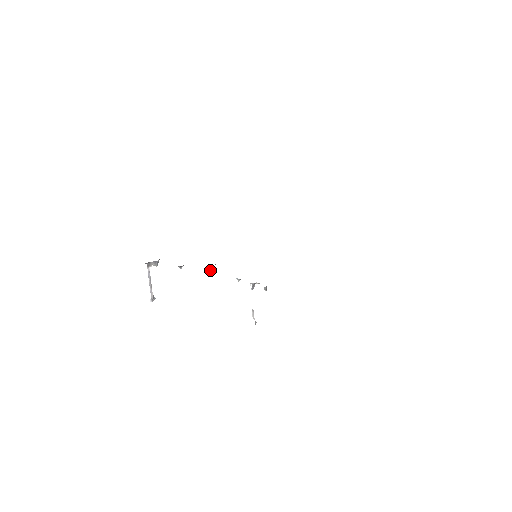
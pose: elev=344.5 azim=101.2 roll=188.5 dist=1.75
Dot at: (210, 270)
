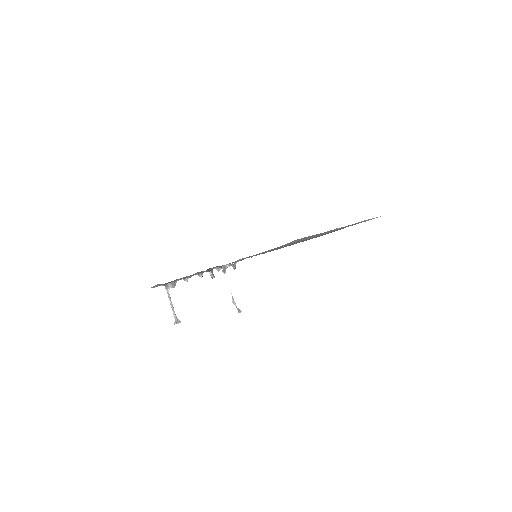
Dot at: occluded
